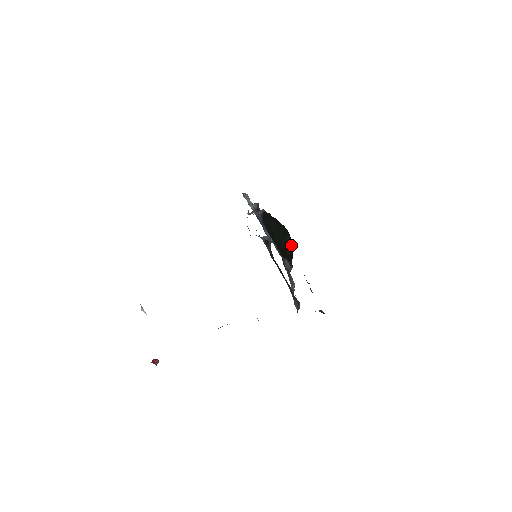
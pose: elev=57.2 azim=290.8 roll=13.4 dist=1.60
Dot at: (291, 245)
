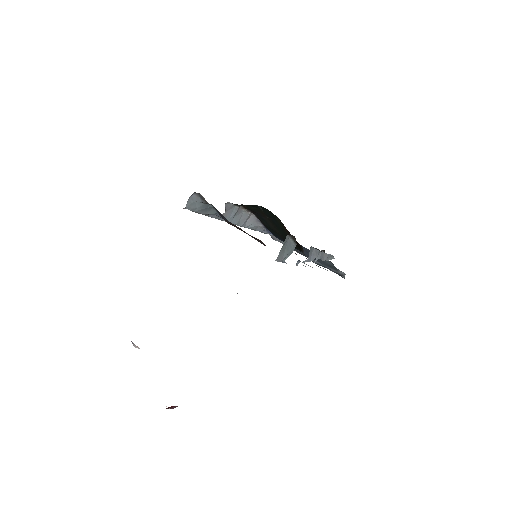
Dot at: occluded
